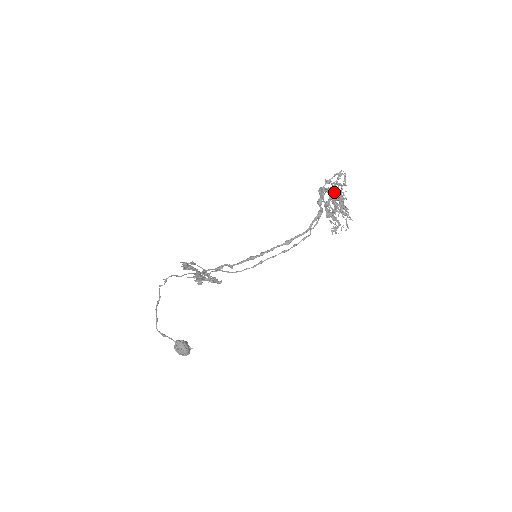
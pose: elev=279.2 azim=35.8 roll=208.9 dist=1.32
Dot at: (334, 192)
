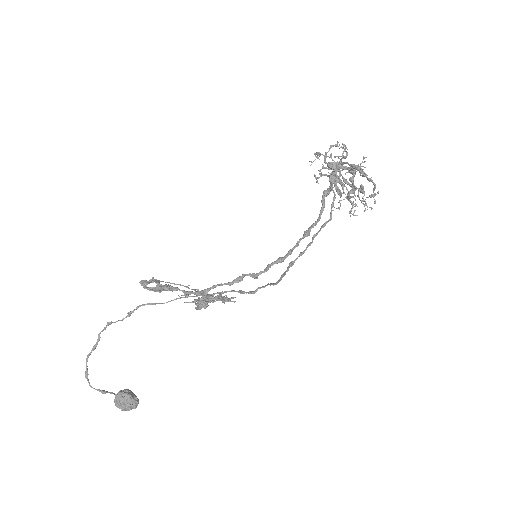
Dot at: occluded
